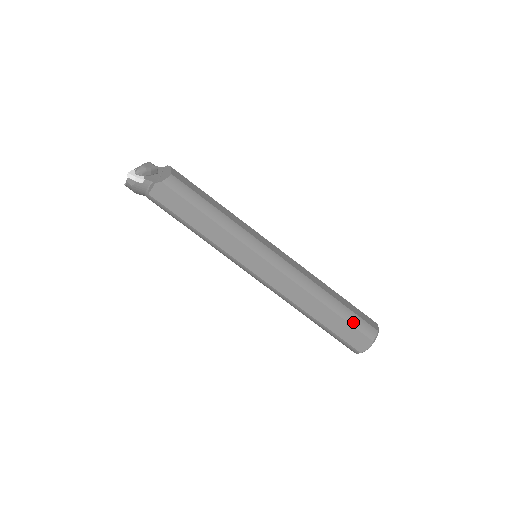
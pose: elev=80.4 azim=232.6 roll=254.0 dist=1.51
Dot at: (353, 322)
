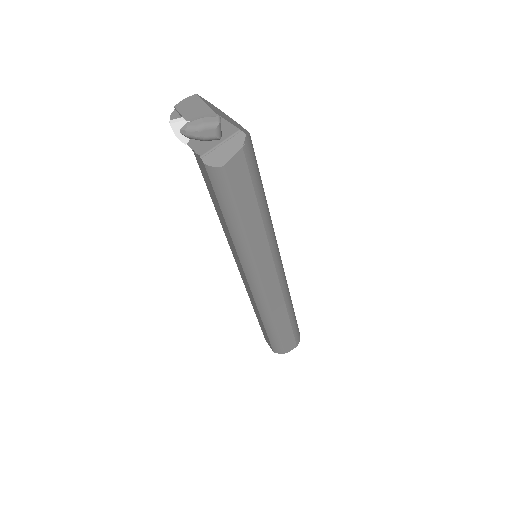
Dot at: (272, 341)
